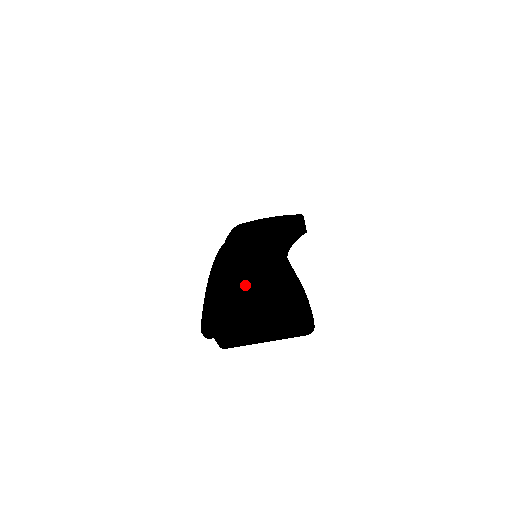
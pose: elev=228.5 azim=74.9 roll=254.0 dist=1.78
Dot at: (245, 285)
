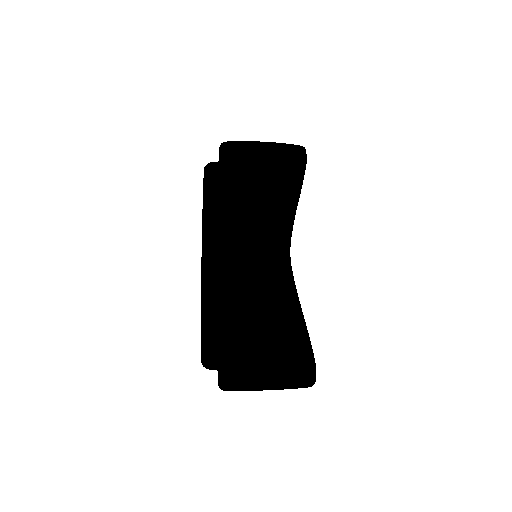
Dot at: (256, 343)
